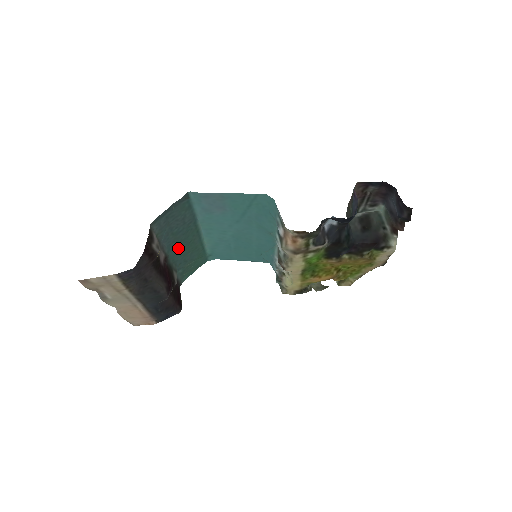
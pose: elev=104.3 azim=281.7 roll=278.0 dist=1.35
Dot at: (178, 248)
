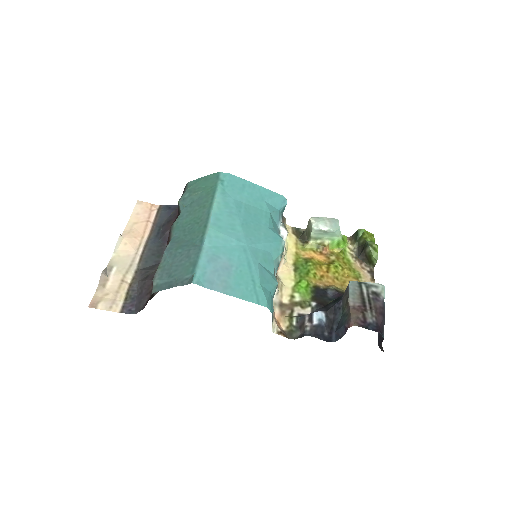
Dot at: (183, 230)
